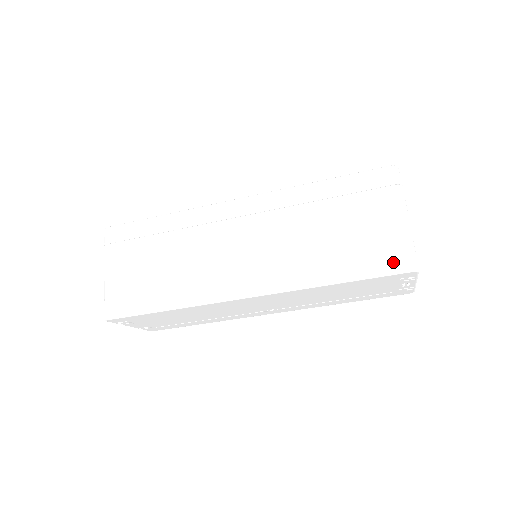
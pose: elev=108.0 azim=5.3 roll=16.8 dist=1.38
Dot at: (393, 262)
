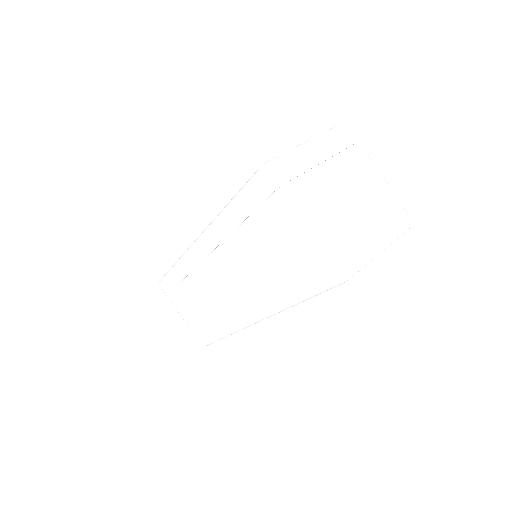
Dot at: (321, 278)
